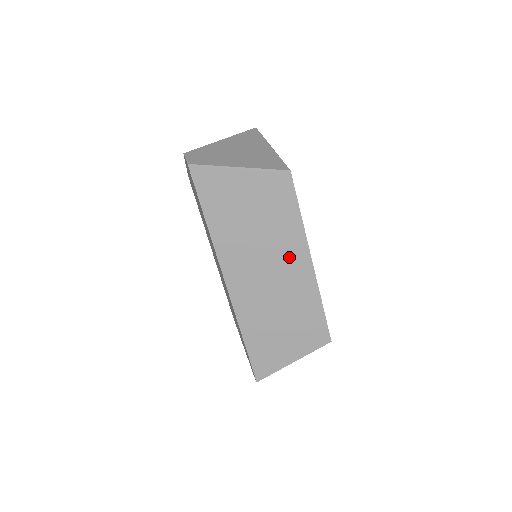
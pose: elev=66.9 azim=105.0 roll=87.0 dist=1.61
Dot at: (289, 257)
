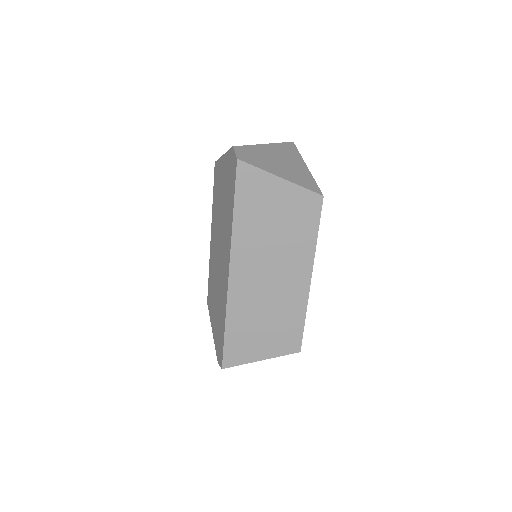
Dot at: (293, 269)
